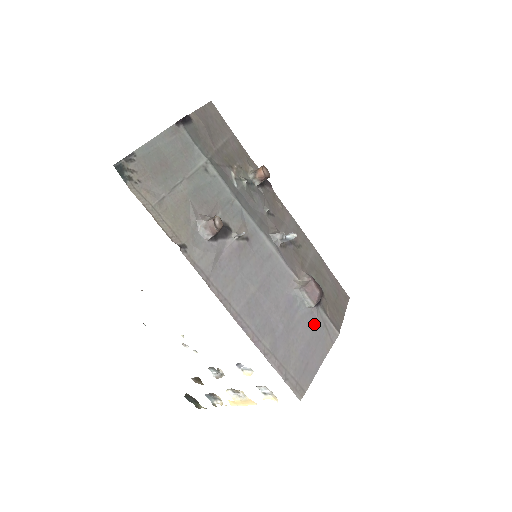
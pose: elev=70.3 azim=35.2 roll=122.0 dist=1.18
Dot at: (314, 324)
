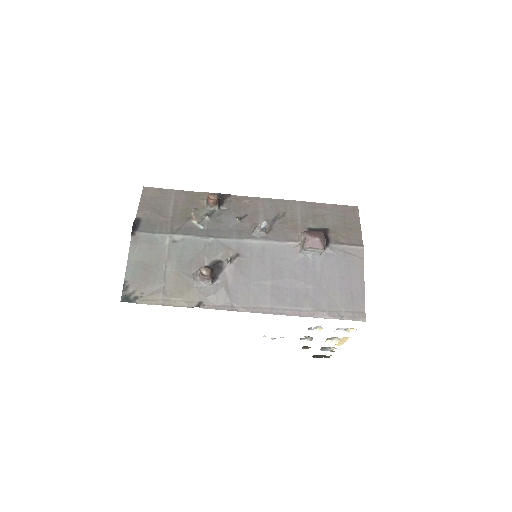
Dot at: (336, 260)
